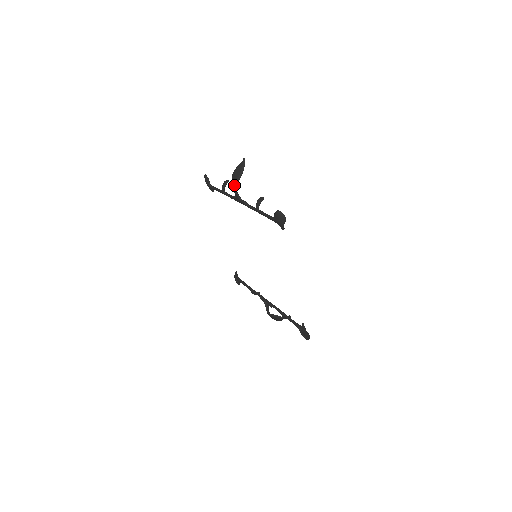
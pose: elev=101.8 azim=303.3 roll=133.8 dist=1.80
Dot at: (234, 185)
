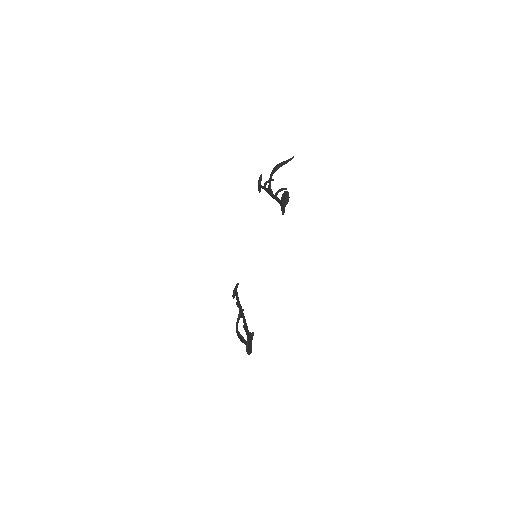
Dot at: (272, 172)
